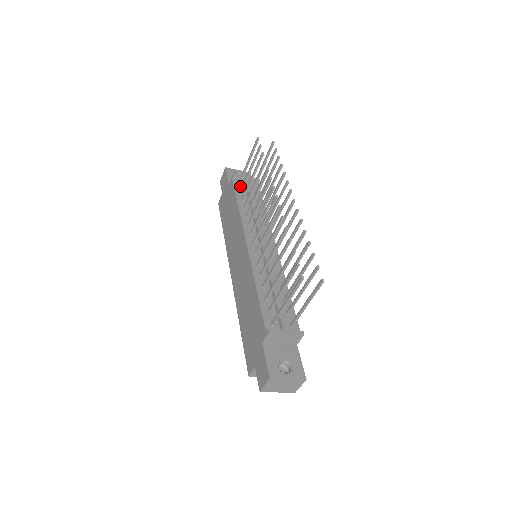
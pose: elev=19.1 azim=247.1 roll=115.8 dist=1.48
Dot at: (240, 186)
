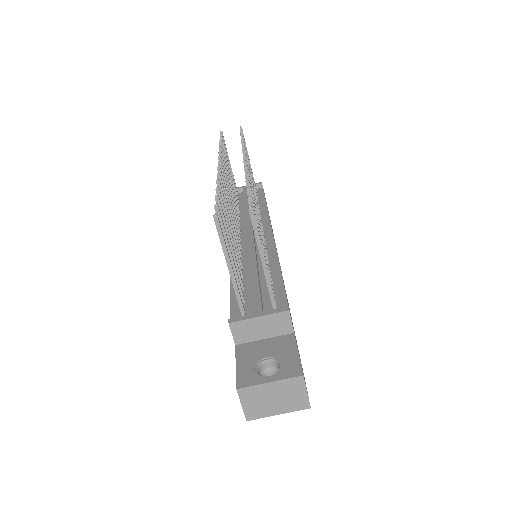
Dot at: (238, 197)
